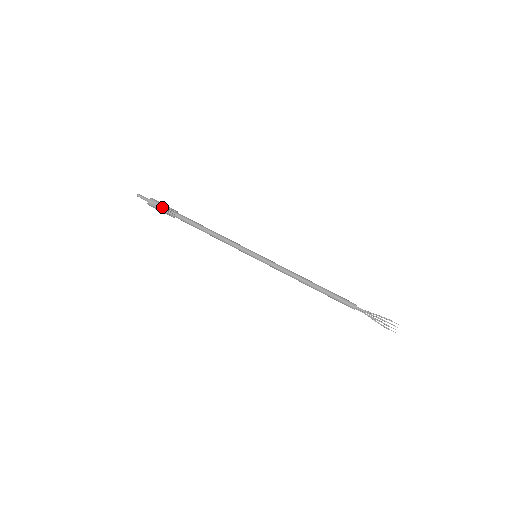
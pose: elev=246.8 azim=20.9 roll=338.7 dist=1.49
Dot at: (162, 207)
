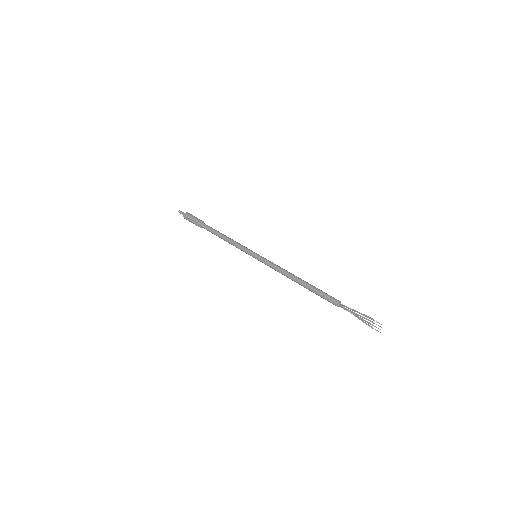
Dot at: (191, 220)
